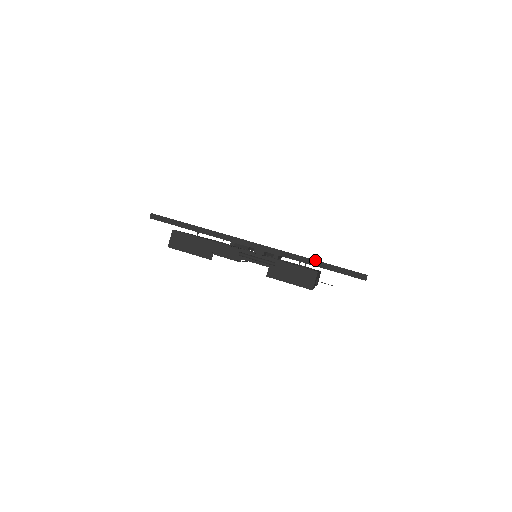
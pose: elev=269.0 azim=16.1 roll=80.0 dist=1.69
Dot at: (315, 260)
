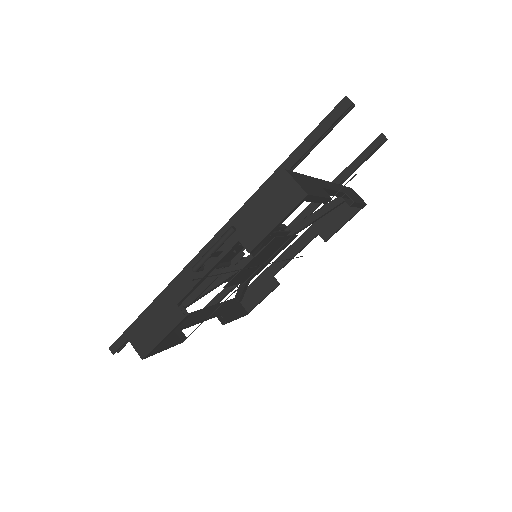
Dot at: (278, 168)
